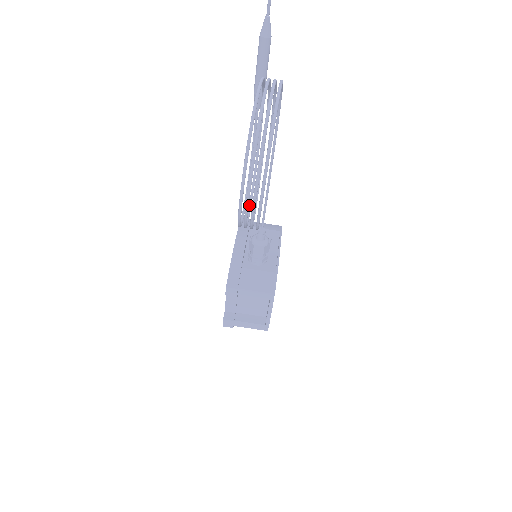
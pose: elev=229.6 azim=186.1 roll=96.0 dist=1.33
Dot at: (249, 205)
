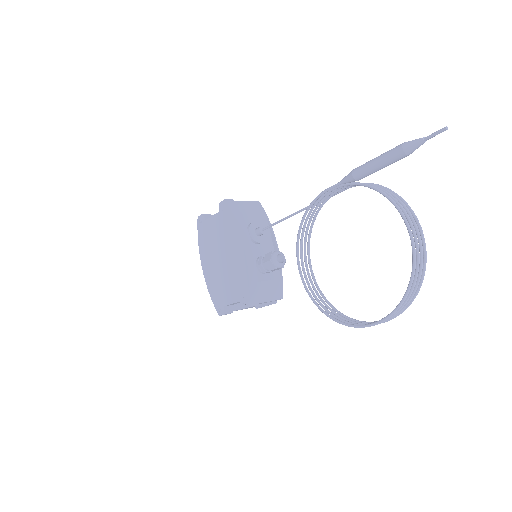
Dot at: (302, 260)
